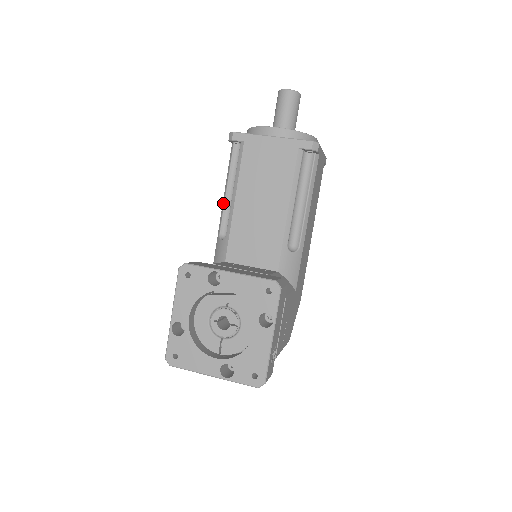
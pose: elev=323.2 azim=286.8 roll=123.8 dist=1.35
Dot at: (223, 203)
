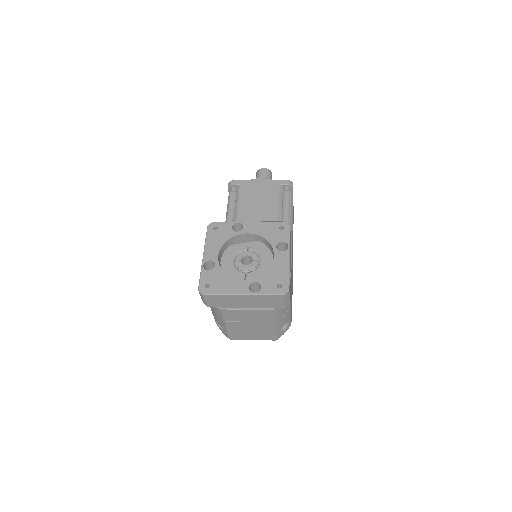
Dot at: occluded
